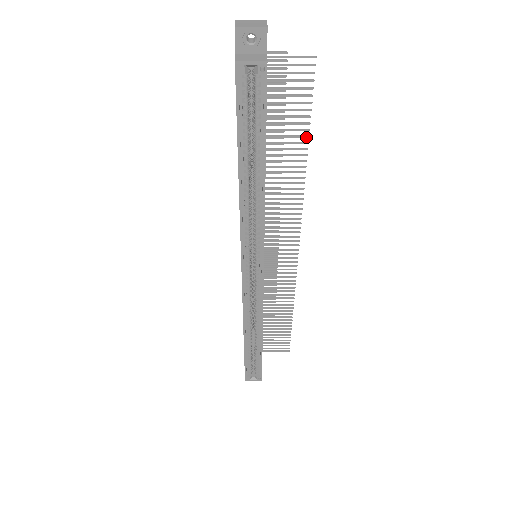
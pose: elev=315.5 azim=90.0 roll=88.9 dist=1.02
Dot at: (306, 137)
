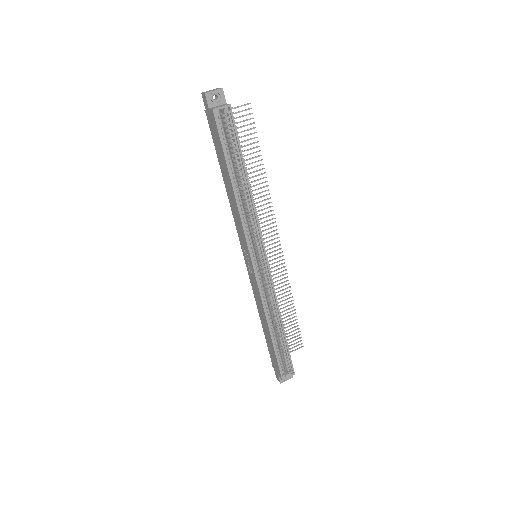
Dot at: occluded
